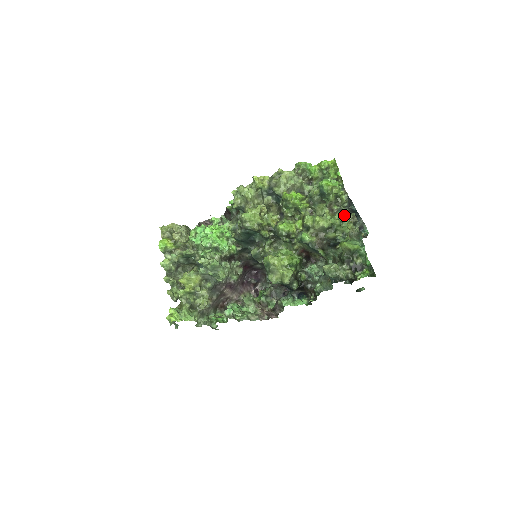
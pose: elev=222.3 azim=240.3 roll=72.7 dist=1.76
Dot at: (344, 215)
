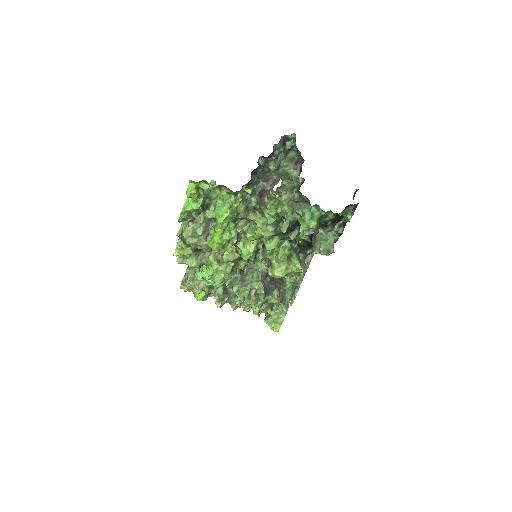
Dot at: (271, 215)
